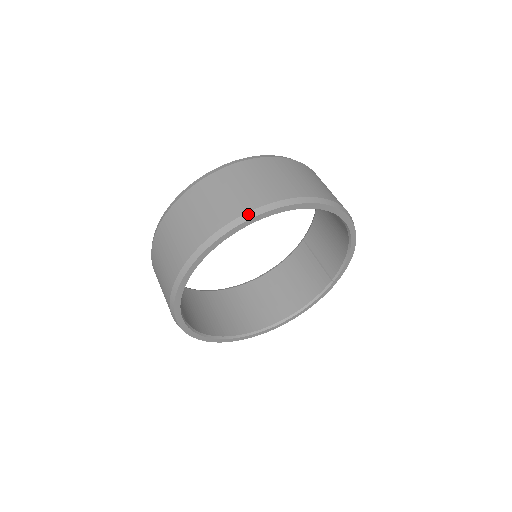
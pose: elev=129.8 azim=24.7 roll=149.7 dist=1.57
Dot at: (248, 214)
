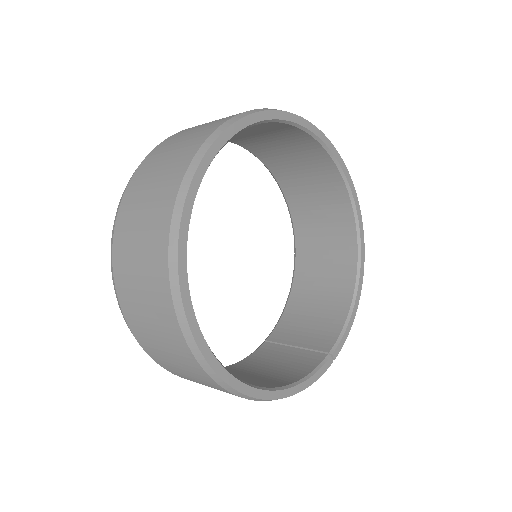
Dot at: occluded
